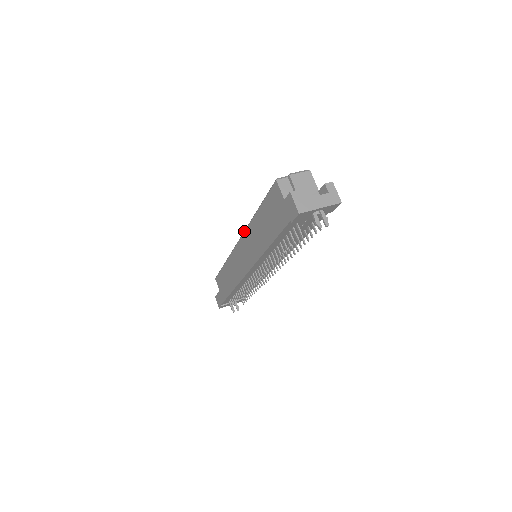
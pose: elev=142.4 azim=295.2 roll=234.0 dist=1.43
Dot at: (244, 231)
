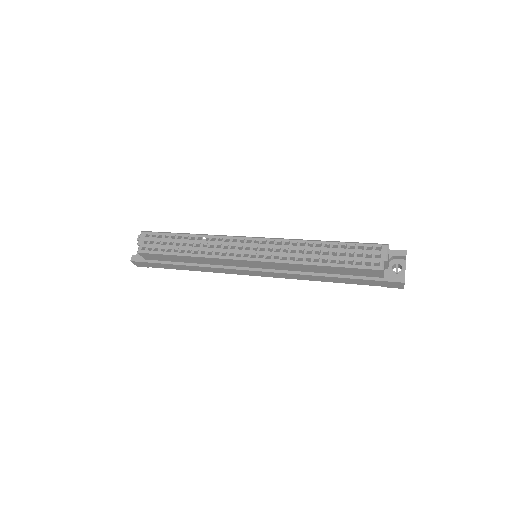
Dot at: (278, 263)
